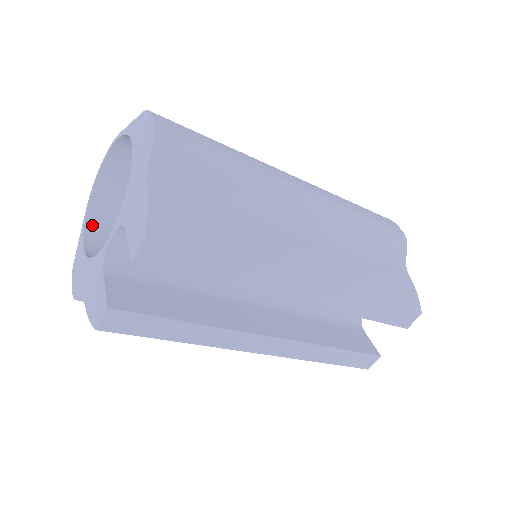
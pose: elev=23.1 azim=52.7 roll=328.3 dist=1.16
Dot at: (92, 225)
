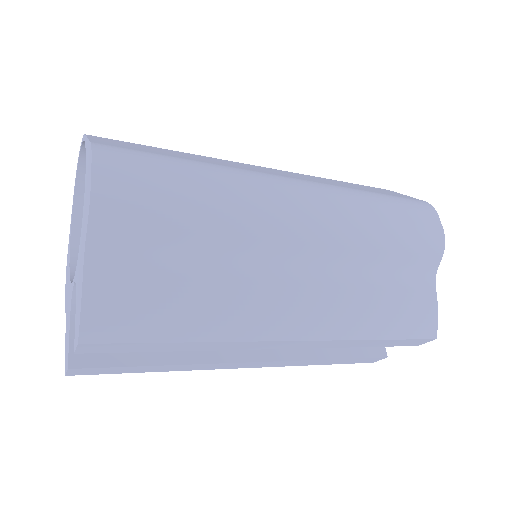
Dot at: (80, 216)
